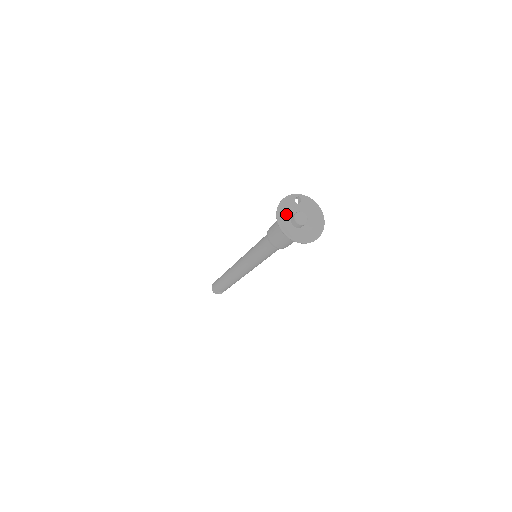
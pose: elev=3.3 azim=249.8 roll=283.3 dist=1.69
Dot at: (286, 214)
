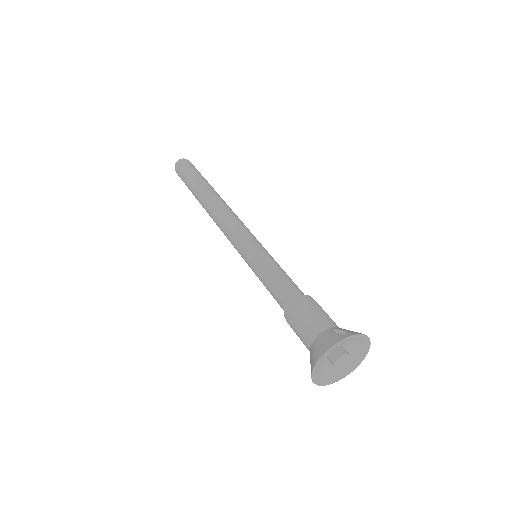
Dot at: (325, 356)
